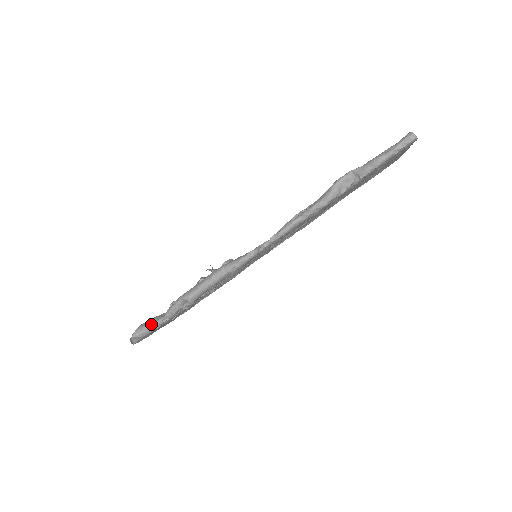
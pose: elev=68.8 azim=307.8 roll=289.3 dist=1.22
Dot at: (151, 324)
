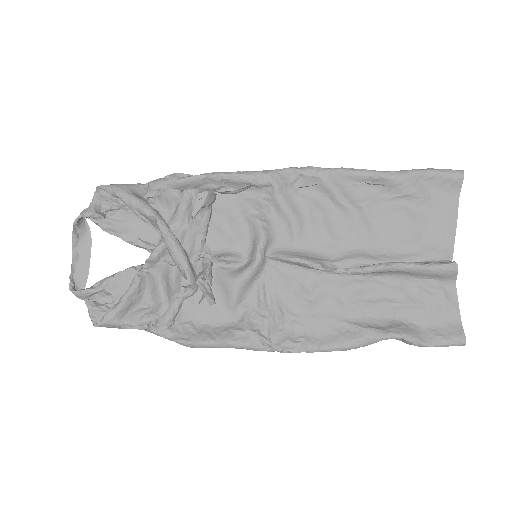
Dot at: (126, 326)
